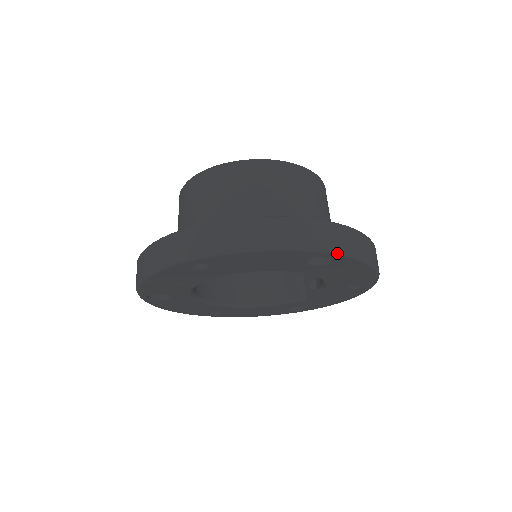
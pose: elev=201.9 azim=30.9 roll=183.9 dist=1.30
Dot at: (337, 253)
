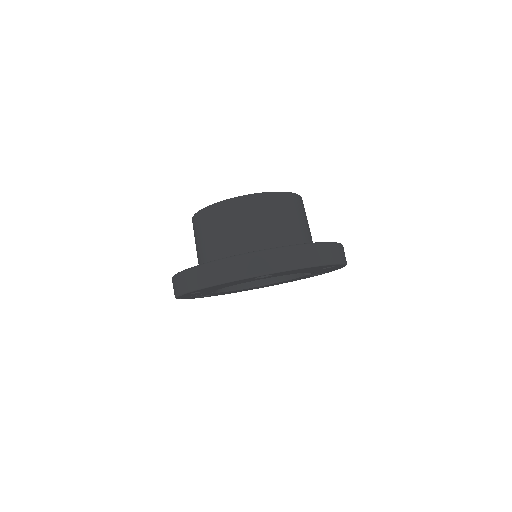
Dot at: (266, 274)
